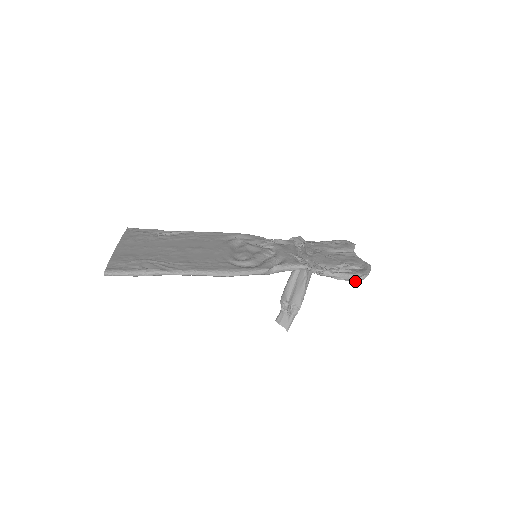
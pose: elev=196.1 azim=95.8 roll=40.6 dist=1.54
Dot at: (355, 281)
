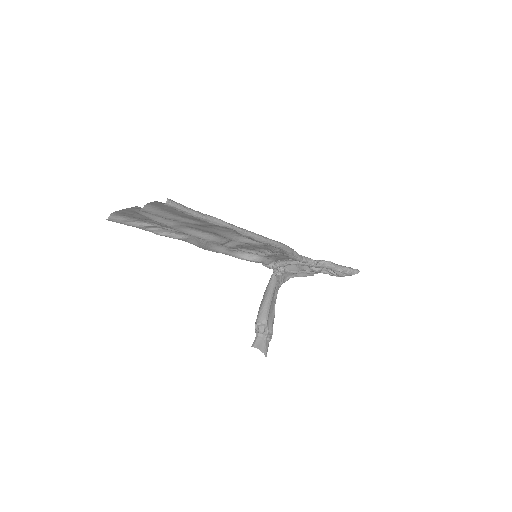
Dot at: (352, 274)
